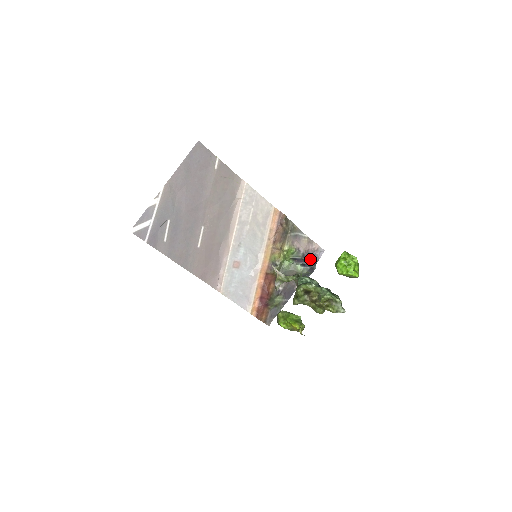
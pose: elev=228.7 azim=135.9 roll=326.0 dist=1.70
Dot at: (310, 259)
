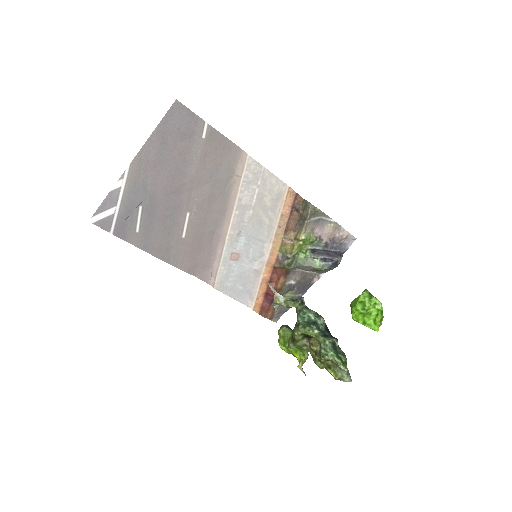
Dot at: (335, 248)
